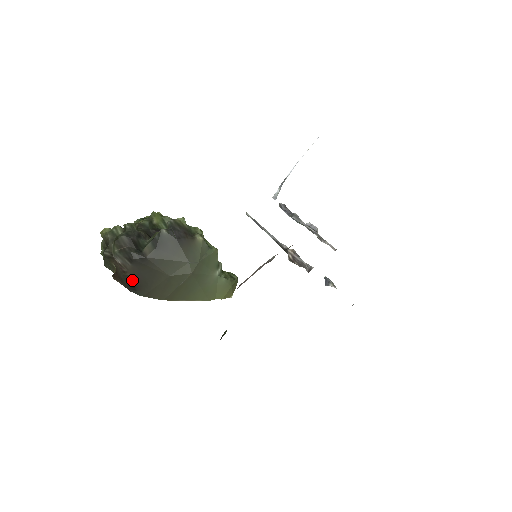
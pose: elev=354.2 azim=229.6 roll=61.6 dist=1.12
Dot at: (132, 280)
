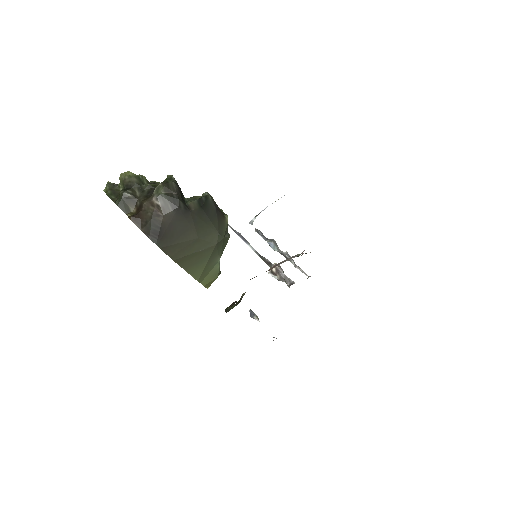
Dot at: (161, 227)
